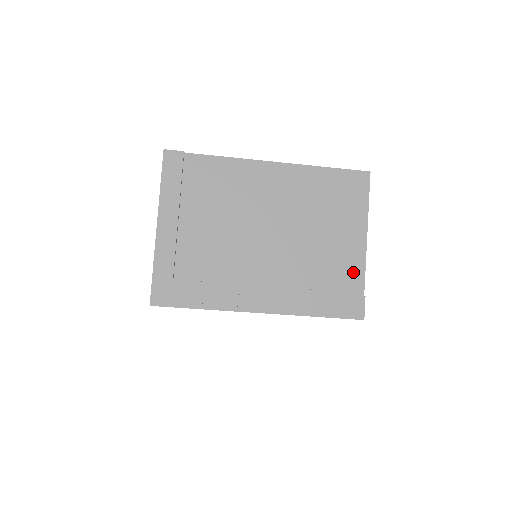
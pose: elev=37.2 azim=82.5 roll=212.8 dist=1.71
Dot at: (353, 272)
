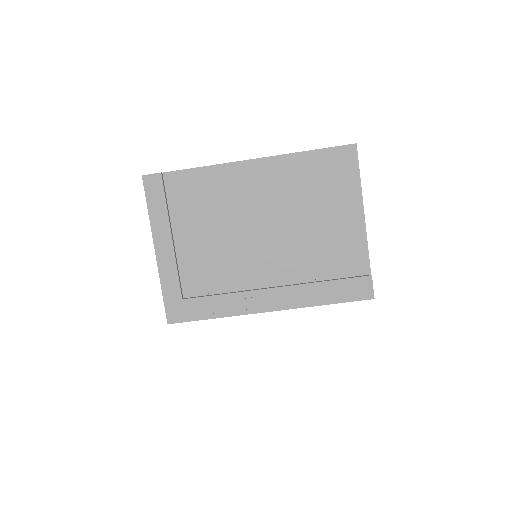
Dot at: (355, 253)
